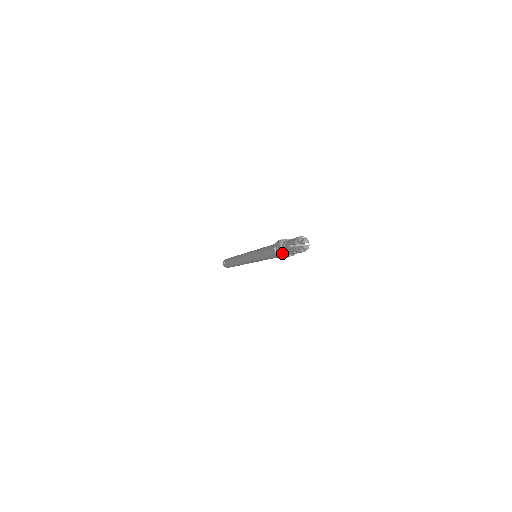
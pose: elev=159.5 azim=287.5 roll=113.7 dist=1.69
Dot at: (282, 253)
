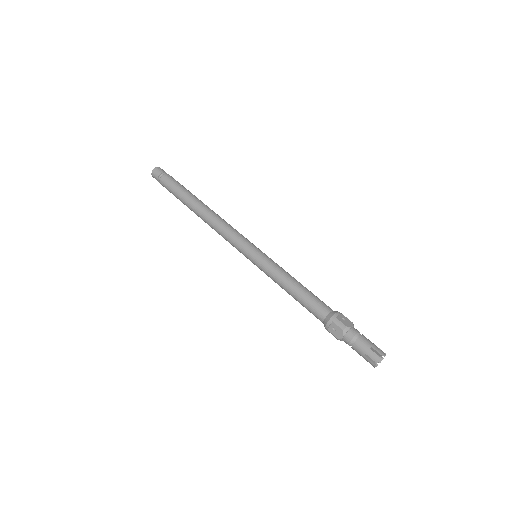
Dot at: (341, 339)
